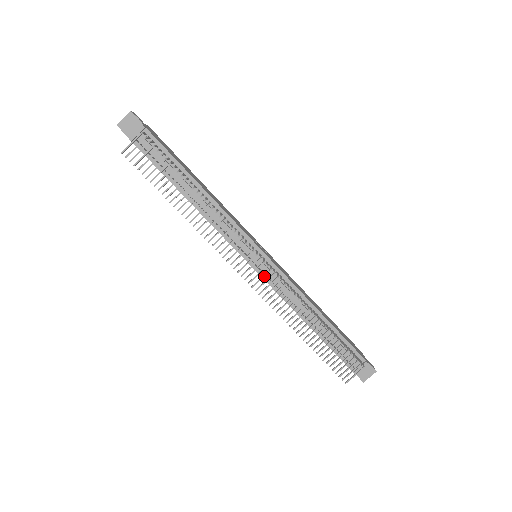
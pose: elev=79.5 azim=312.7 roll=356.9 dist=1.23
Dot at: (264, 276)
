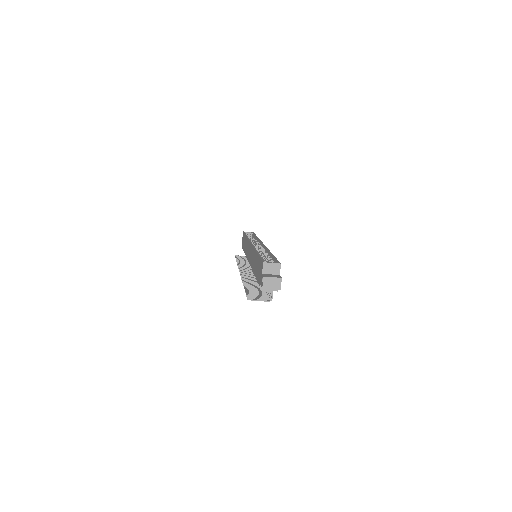
Dot at: (250, 271)
